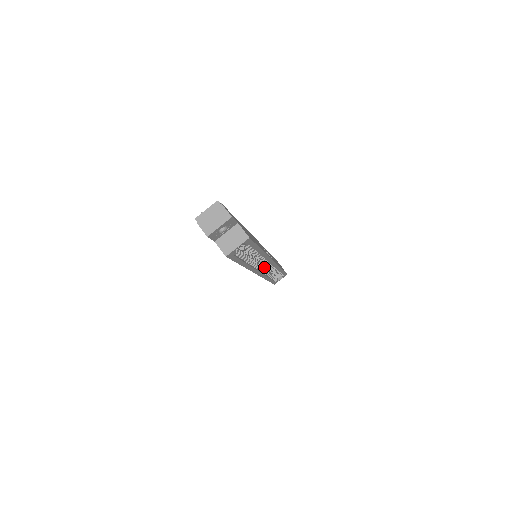
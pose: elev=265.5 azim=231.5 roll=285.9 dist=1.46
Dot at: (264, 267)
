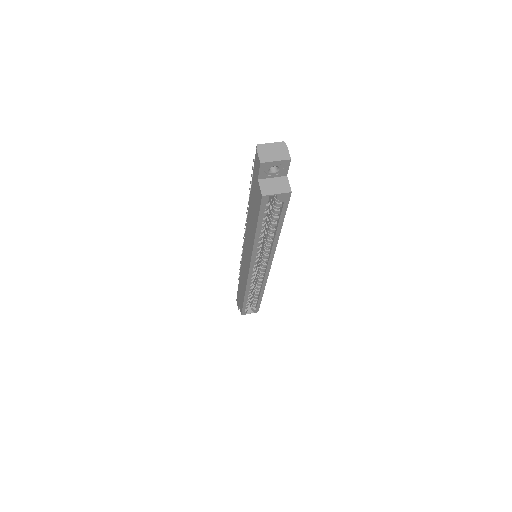
Dot at: occluded
